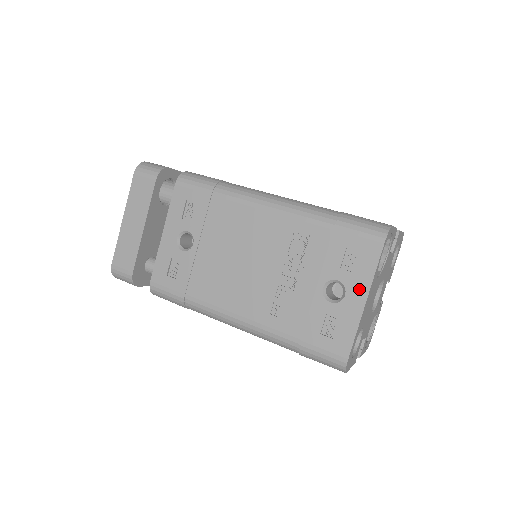
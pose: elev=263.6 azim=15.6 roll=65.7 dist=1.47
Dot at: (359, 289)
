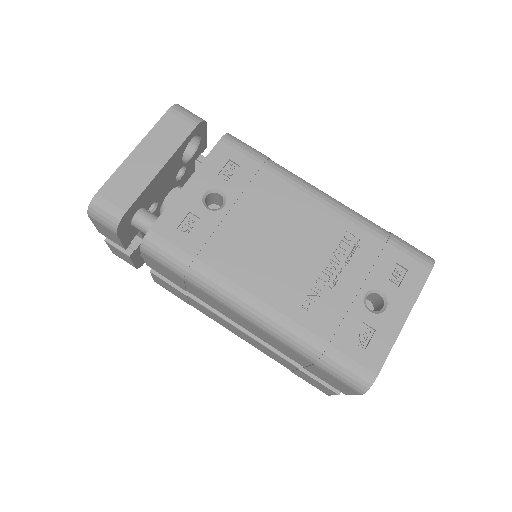
Dot at: (401, 306)
